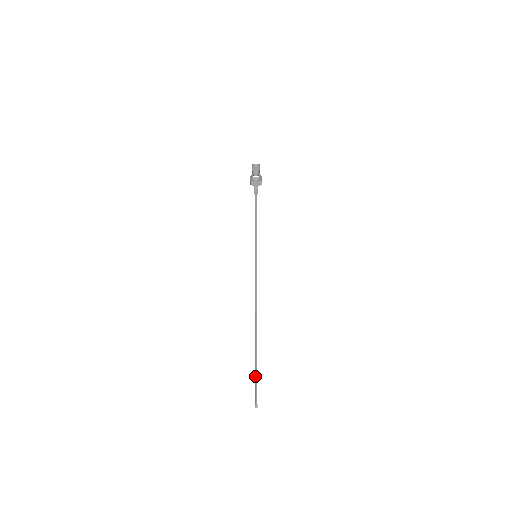
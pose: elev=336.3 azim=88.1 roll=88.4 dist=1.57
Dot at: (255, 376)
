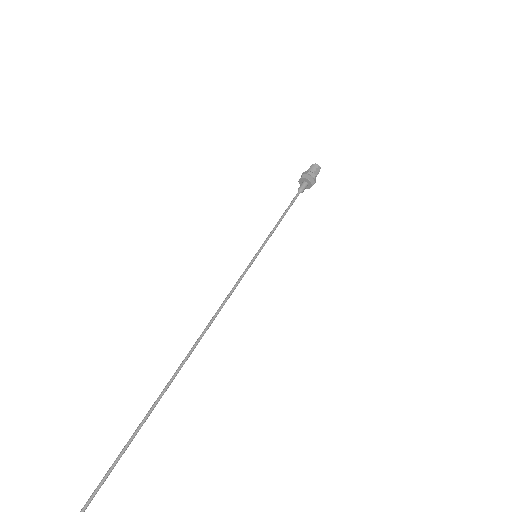
Dot at: (107, 472)
